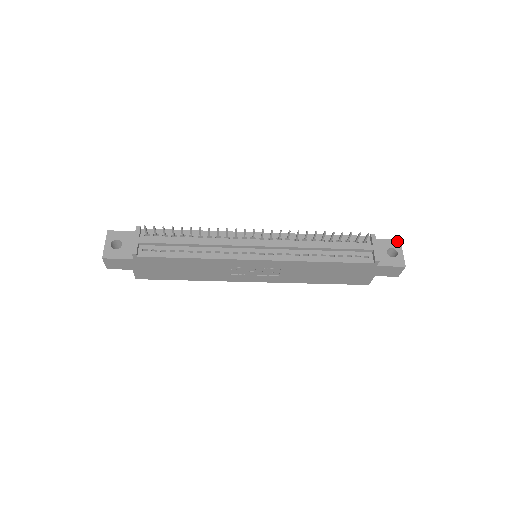
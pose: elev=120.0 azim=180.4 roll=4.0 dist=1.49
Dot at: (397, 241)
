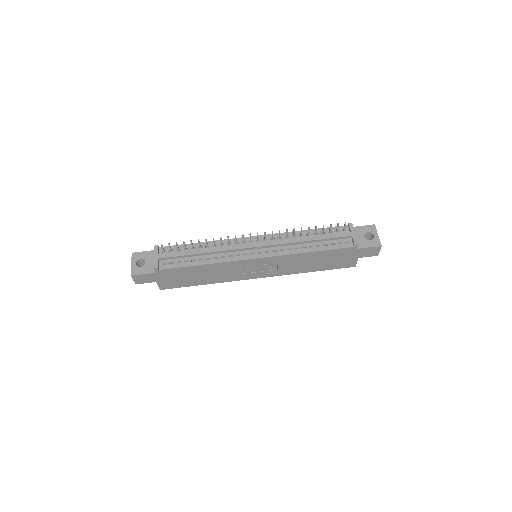
Dot at: (372, 226)
